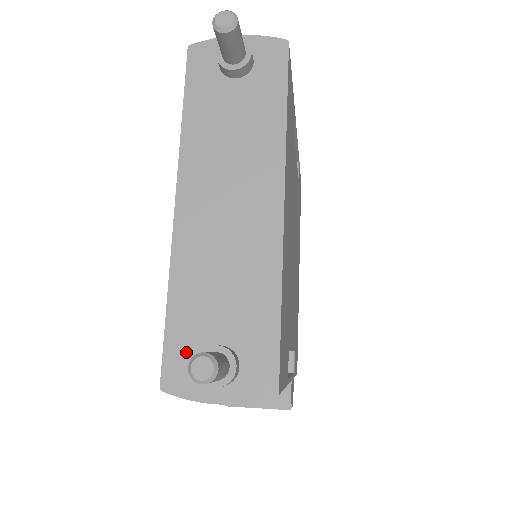
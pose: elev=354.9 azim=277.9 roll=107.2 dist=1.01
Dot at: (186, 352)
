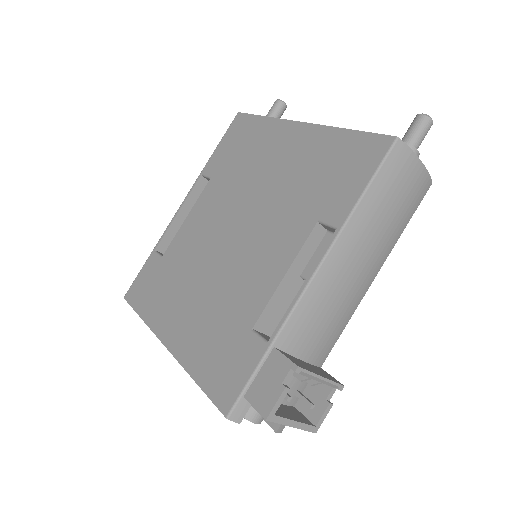
Dot at: occluded
